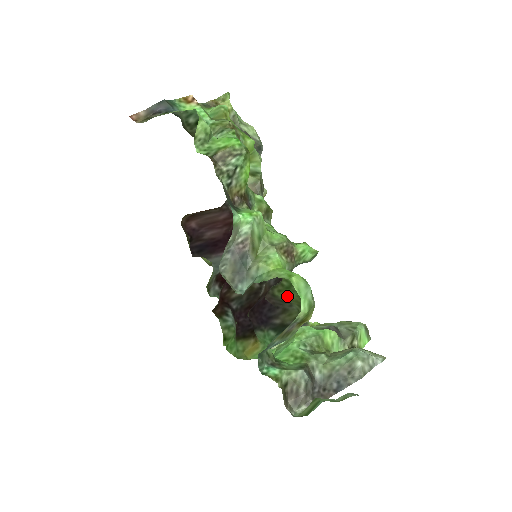
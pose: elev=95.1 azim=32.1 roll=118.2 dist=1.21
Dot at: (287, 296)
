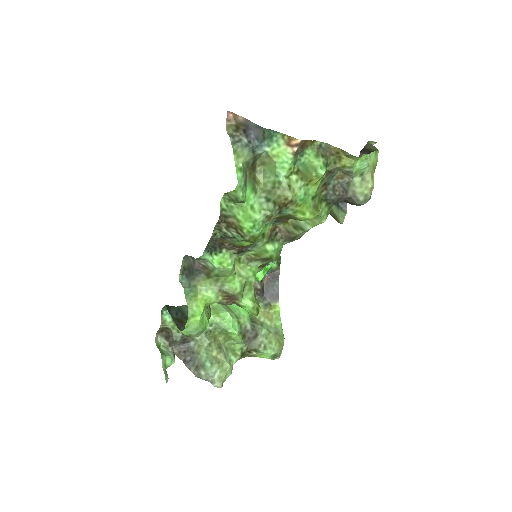
Dot at: occluded
